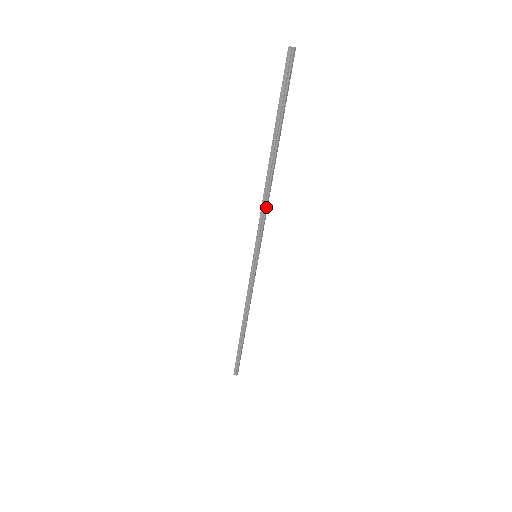
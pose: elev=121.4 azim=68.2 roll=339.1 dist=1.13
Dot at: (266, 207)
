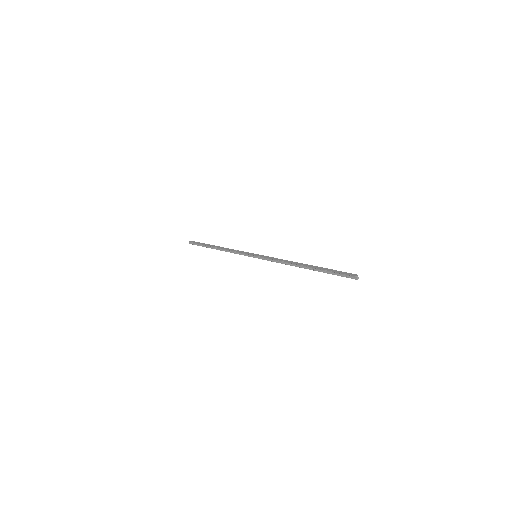
Dot at: (282, 263)
